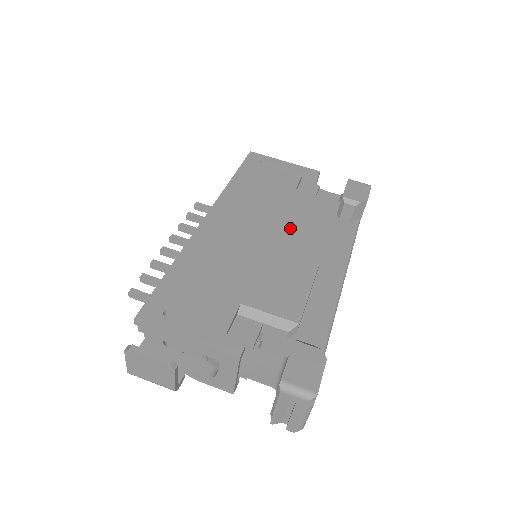
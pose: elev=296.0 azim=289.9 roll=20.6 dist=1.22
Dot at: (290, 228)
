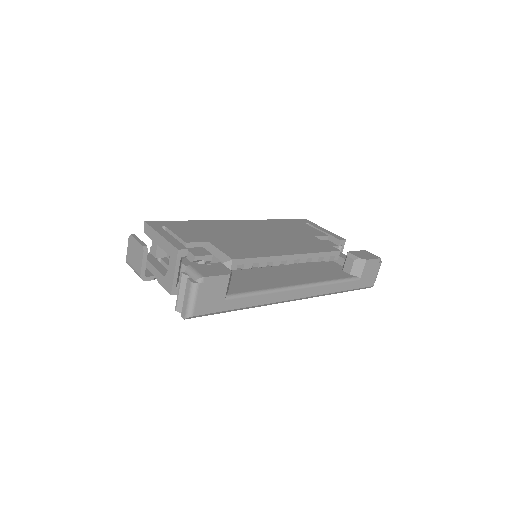
Dot at: (285, 241)
